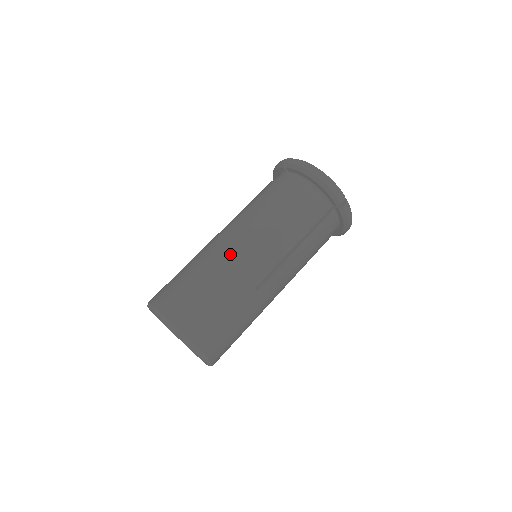
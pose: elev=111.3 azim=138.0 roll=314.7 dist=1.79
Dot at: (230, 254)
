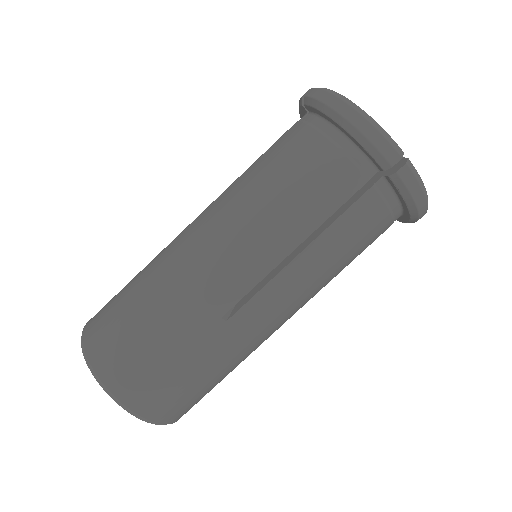
Dot at: (260, 333)
